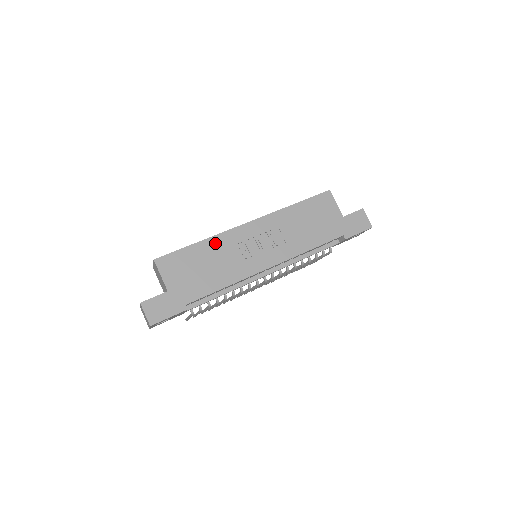
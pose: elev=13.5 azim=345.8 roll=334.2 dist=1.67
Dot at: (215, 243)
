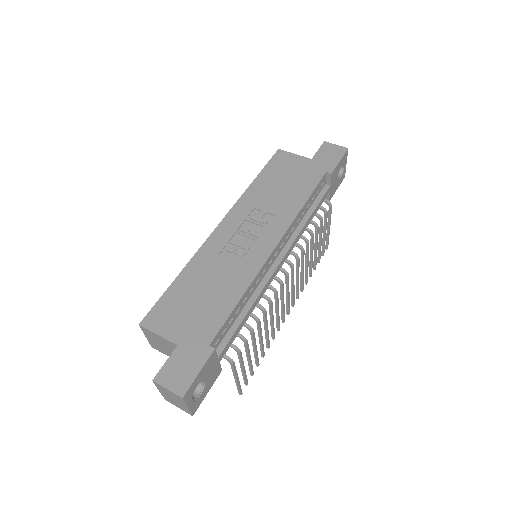
Dot at: (198, 264)
